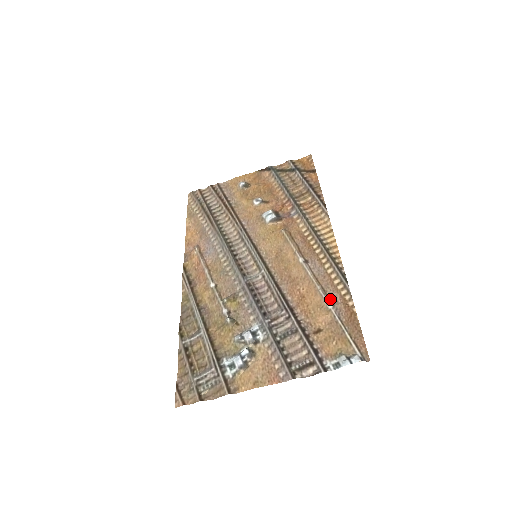
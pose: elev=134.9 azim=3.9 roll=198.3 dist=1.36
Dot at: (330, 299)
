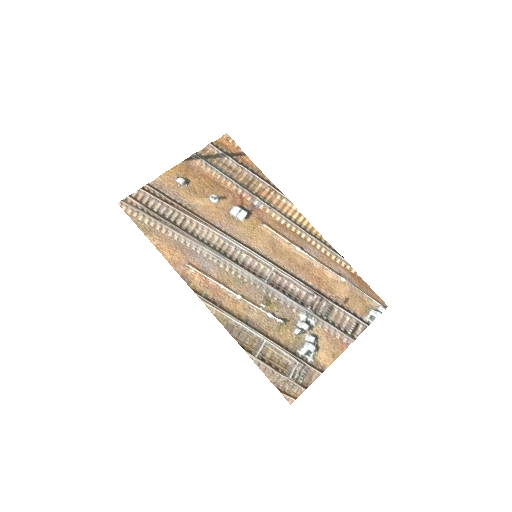
Dot at: (339, 273)
